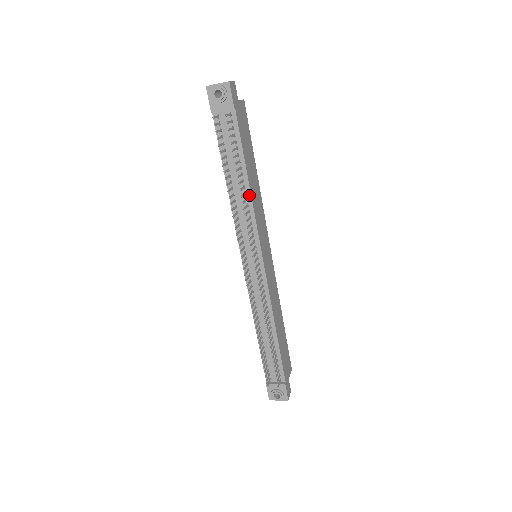
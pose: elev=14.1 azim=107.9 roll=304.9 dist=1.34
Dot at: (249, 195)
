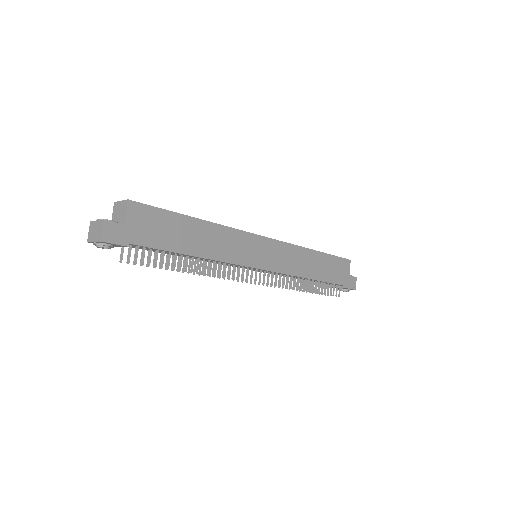
Dot at: (208, 259)
